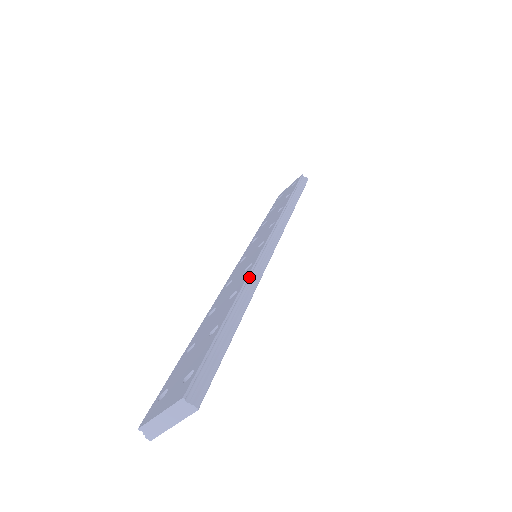
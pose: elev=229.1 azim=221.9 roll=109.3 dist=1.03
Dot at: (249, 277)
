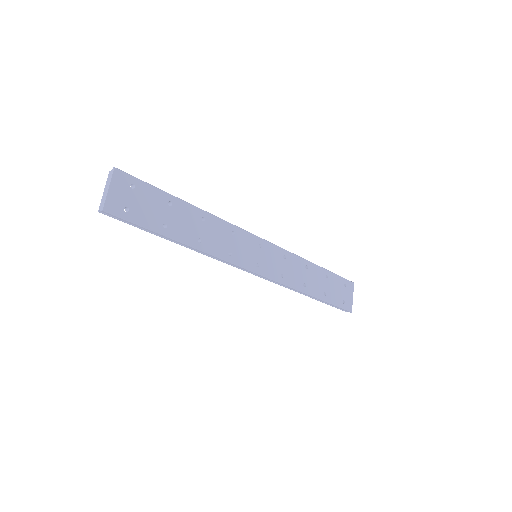
Dot at: occluded
